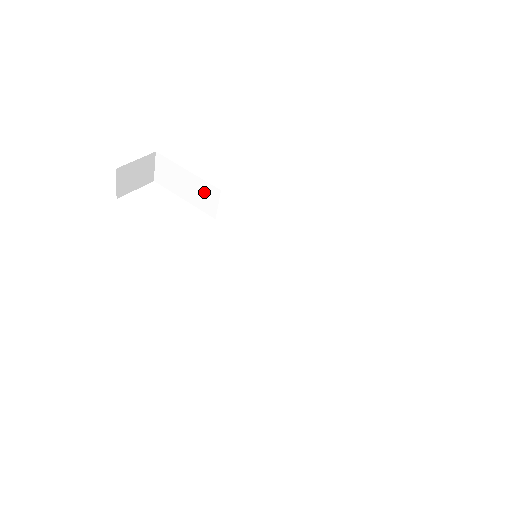
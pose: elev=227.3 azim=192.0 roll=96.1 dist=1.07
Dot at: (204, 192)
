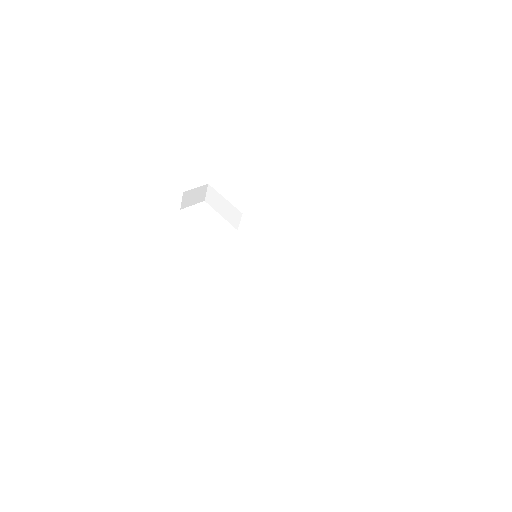
Dot at: (233, 213)
